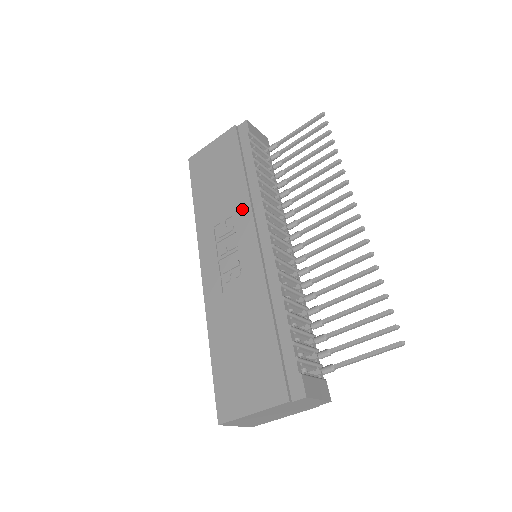
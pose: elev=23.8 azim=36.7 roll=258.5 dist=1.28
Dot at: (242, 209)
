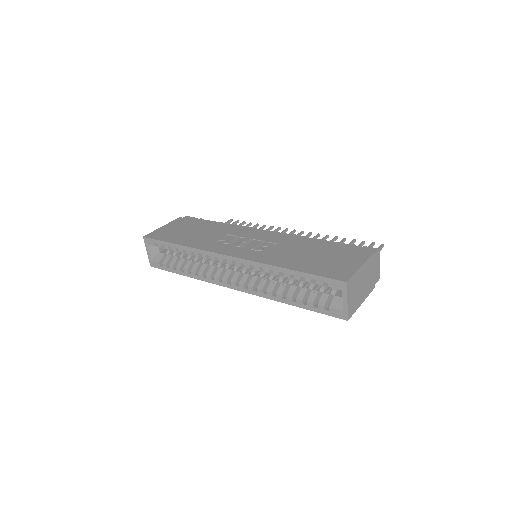
Dot at: (234, 230)
